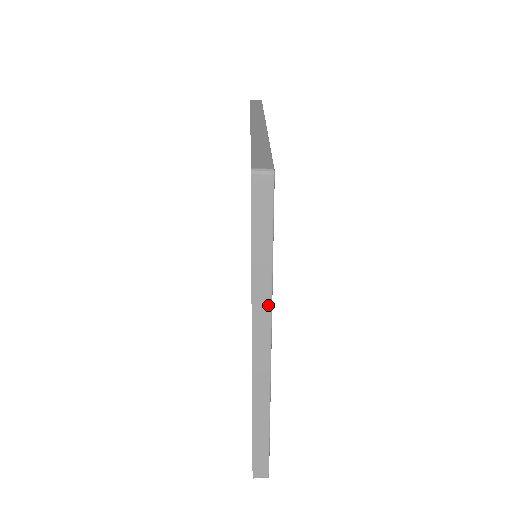
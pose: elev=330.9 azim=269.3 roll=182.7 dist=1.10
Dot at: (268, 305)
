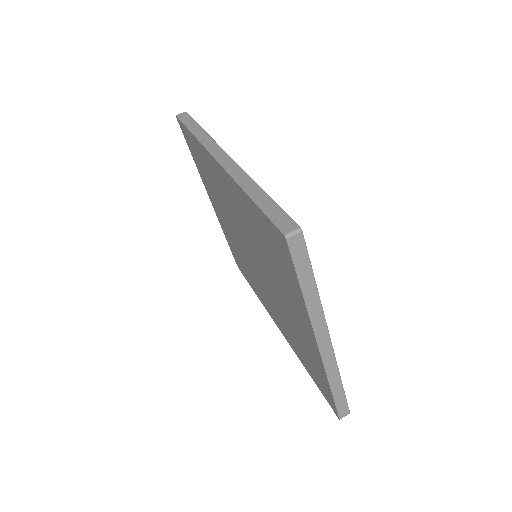
Dot at: (321, 313)
